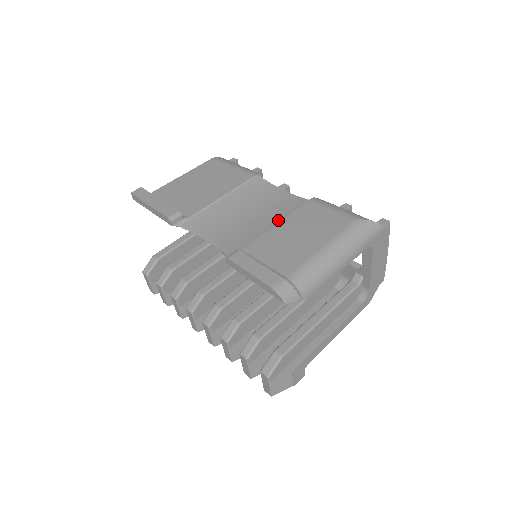
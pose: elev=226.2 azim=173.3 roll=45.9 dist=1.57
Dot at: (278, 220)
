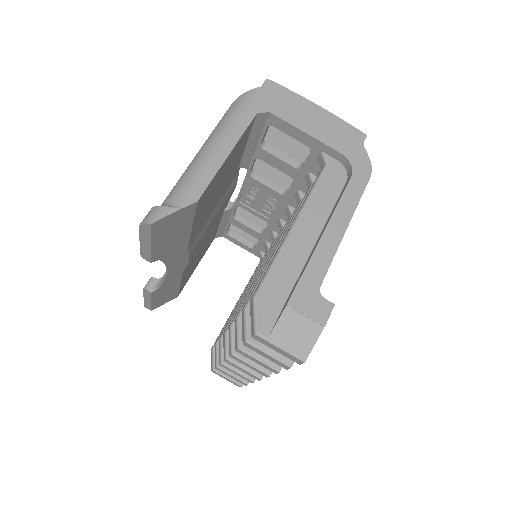
Dot at: occluded
